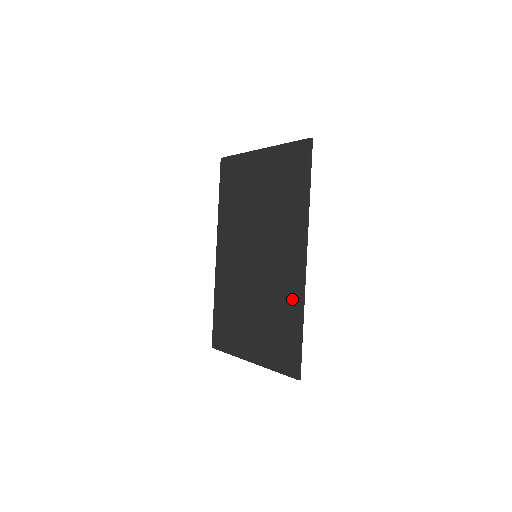
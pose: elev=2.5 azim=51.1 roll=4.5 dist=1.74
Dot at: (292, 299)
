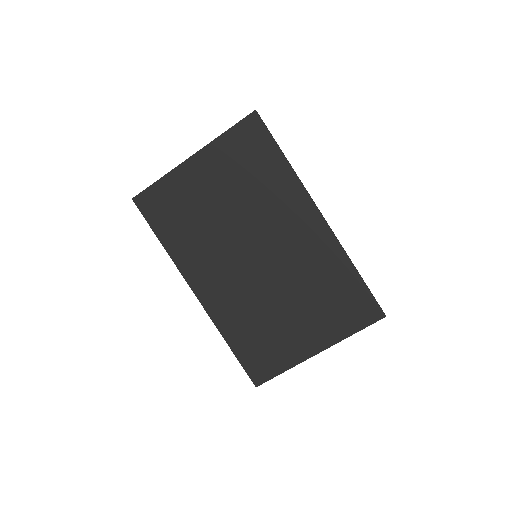
Dot at: (331, 258)
